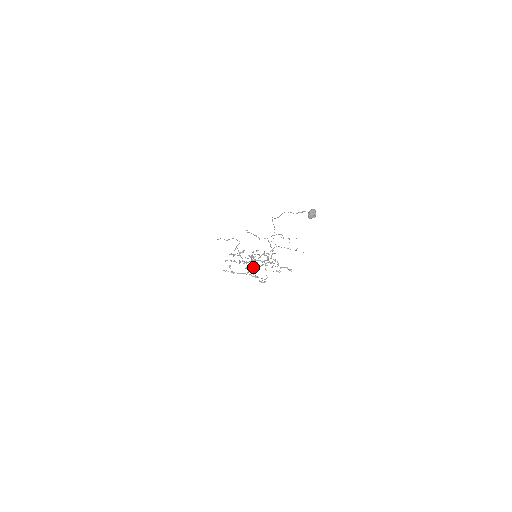
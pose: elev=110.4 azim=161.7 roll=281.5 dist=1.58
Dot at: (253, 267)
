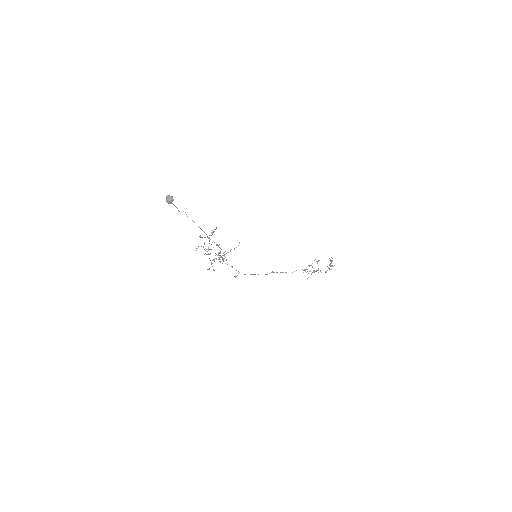
Dot at: occluded
